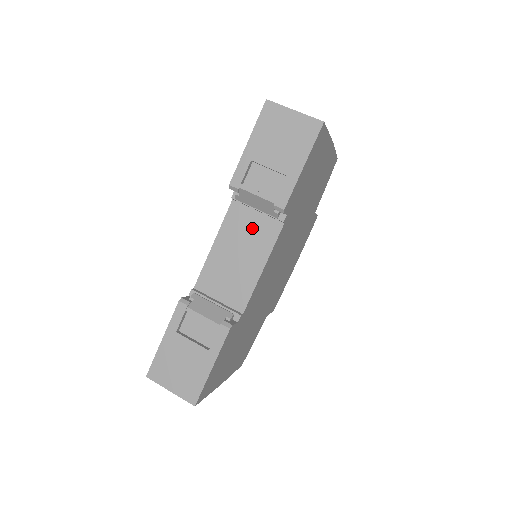
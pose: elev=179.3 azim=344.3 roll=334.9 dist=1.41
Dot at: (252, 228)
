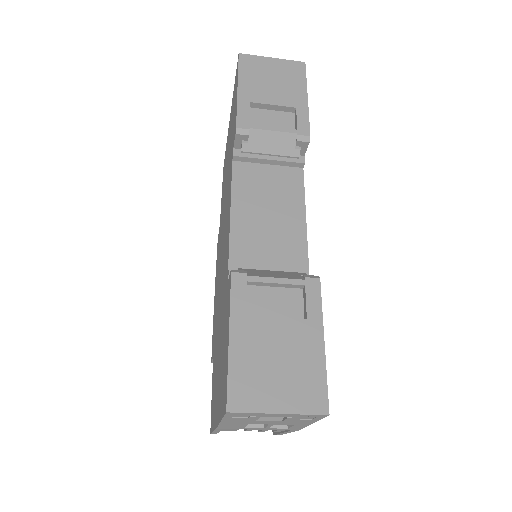
Dot at: (270, 182)
